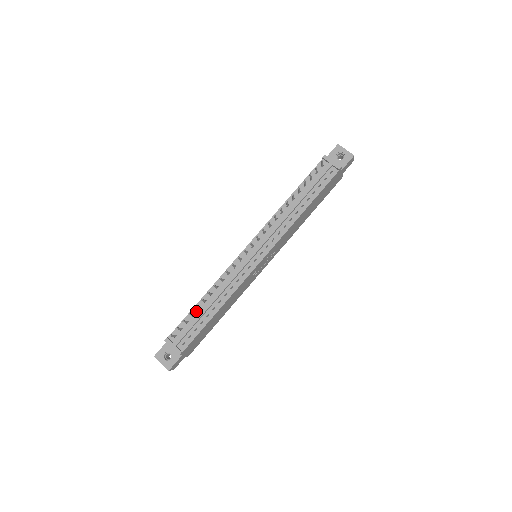
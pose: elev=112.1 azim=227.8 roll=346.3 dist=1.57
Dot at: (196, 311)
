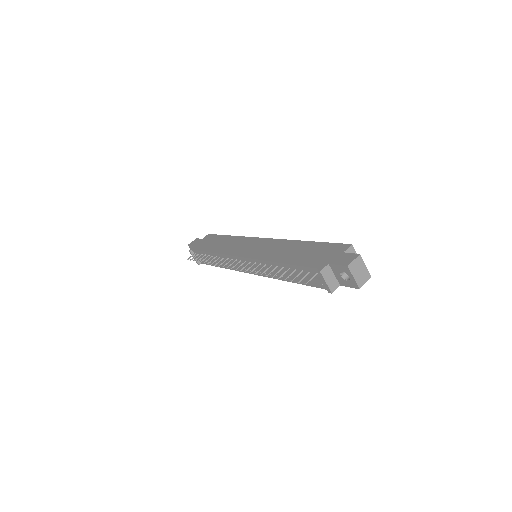
Dot at: (207, 255)
